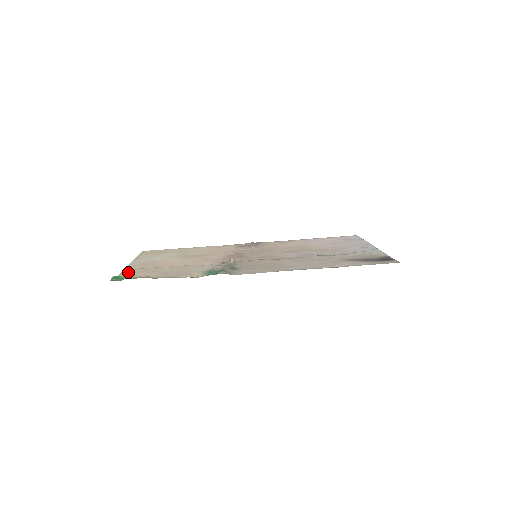
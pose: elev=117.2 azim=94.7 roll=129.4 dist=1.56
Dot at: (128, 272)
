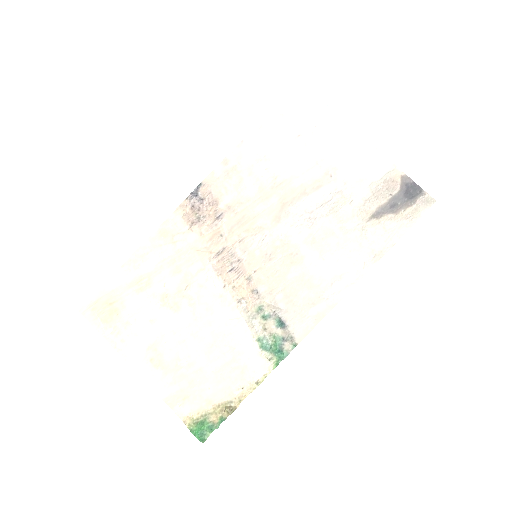
Dot at: (175, 400)
